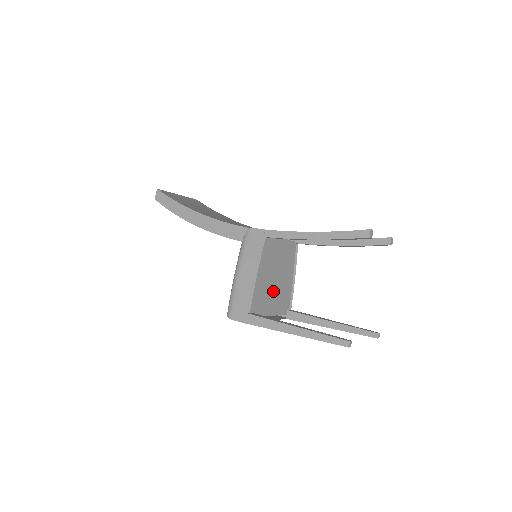
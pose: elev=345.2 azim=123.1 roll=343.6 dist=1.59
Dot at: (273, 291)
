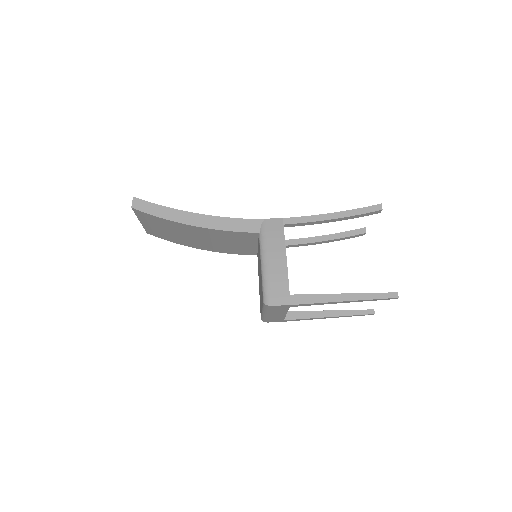
Dot at: occluded
